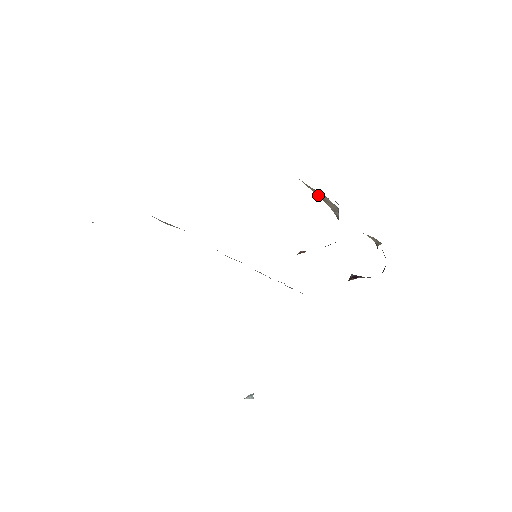
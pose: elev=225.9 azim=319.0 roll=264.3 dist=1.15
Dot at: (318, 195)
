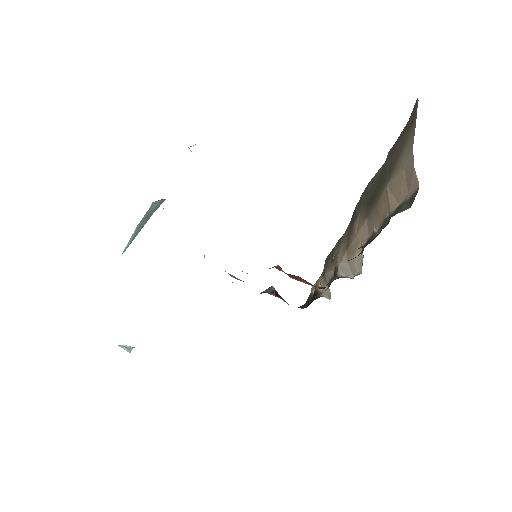
Dot at: (354, 259)
